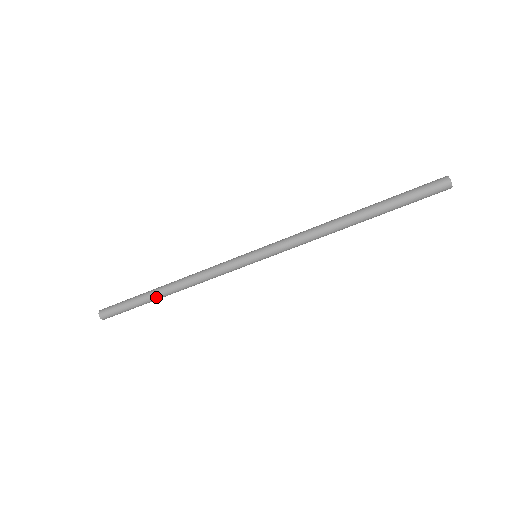
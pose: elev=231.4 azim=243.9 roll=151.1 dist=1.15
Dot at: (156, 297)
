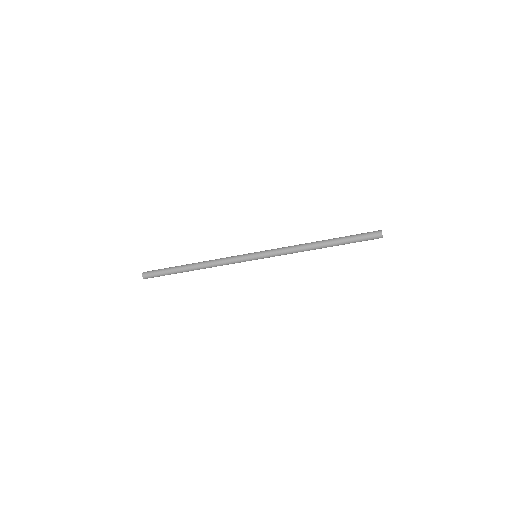
Dot at: (185, 271)
